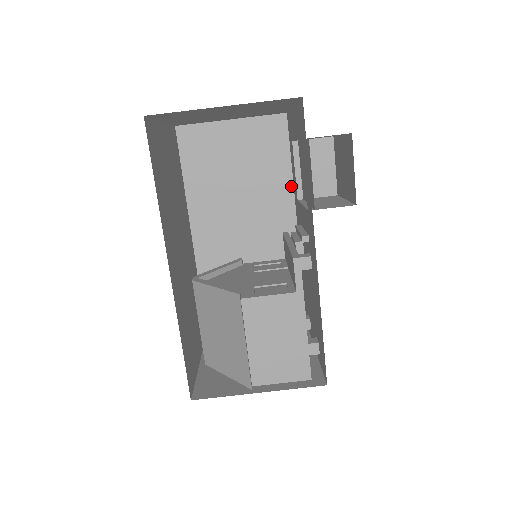
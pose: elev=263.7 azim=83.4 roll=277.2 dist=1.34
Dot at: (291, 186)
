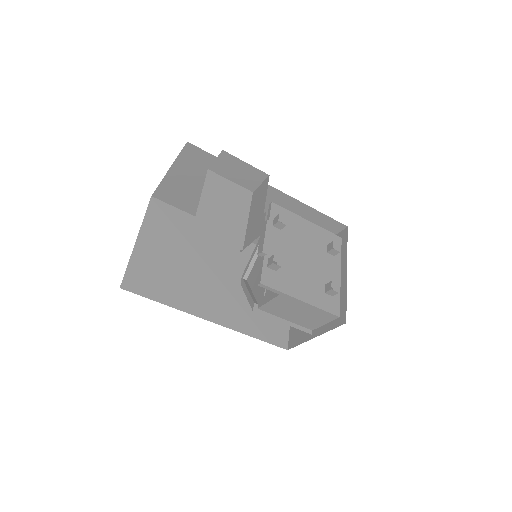
Dot at: occluded
